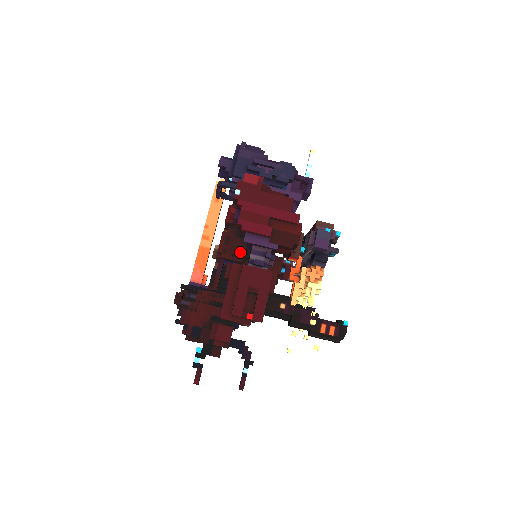
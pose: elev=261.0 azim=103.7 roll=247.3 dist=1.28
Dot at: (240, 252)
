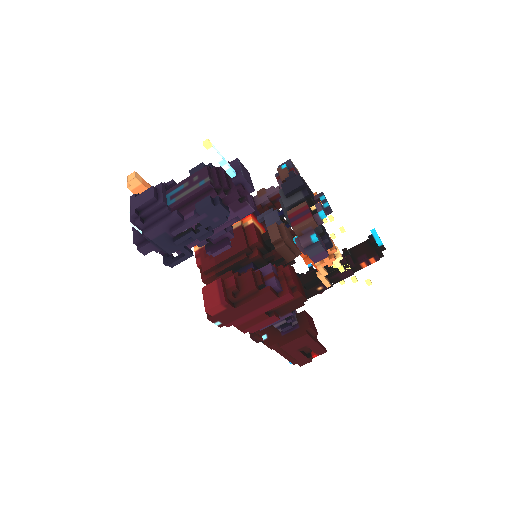
Dot at: occluded
